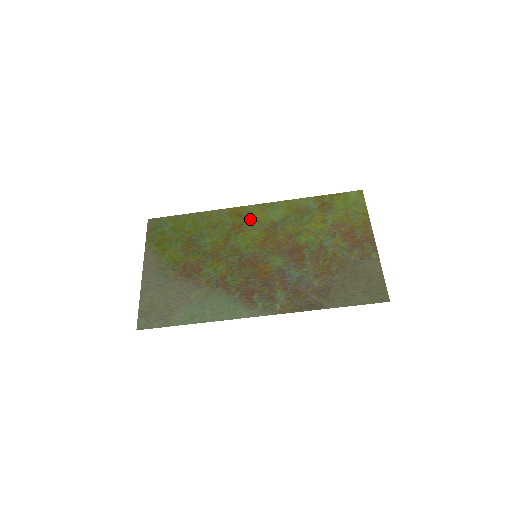
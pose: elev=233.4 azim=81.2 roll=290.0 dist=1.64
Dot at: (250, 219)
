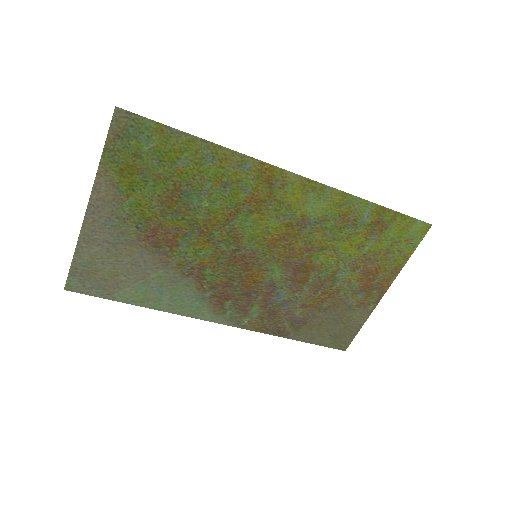
Dot at: (280, 198)
